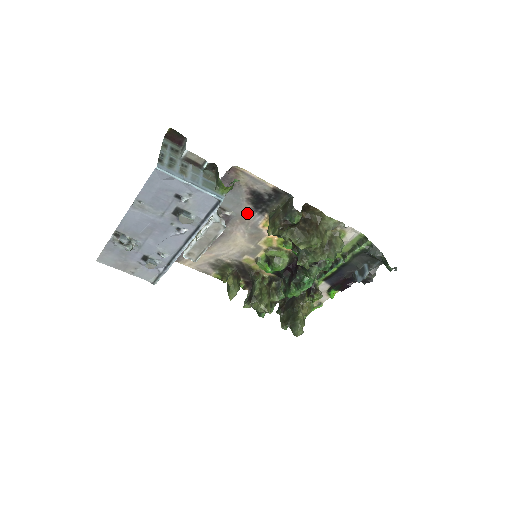
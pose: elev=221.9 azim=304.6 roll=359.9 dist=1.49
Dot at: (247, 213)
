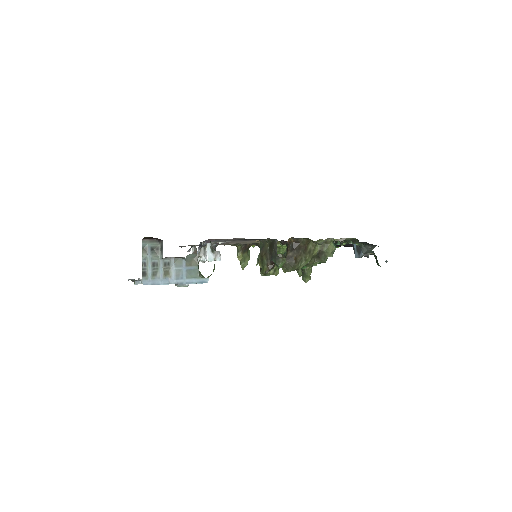
Dot at: occluded
